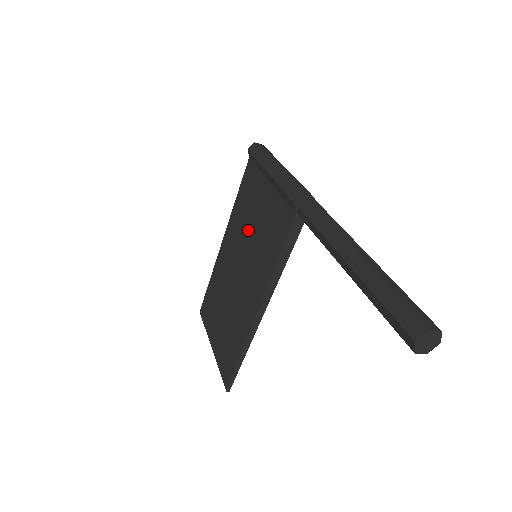
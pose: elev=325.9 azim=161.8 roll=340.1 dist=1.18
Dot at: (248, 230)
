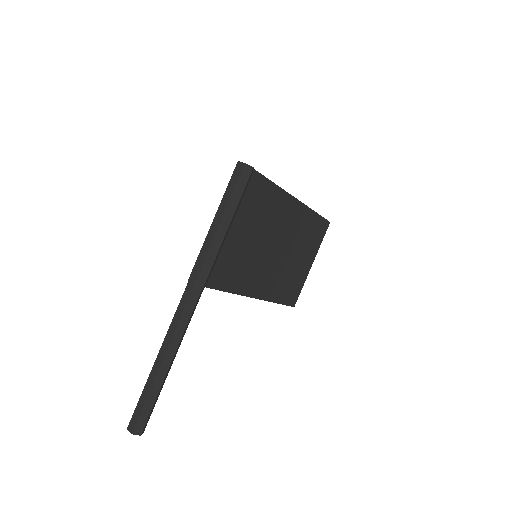
Dot at: occluded
